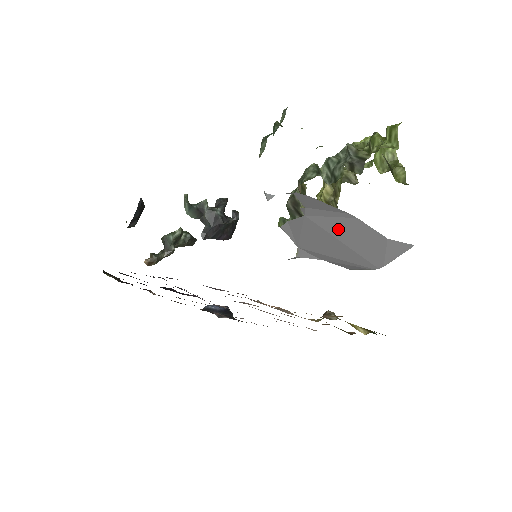
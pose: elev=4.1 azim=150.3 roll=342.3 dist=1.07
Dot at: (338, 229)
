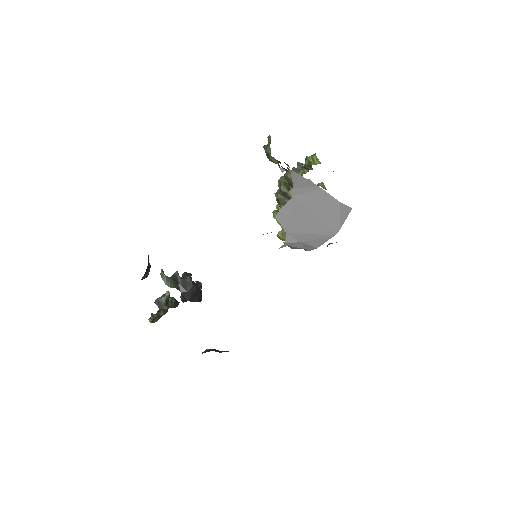
Dot at: (312, 203)
